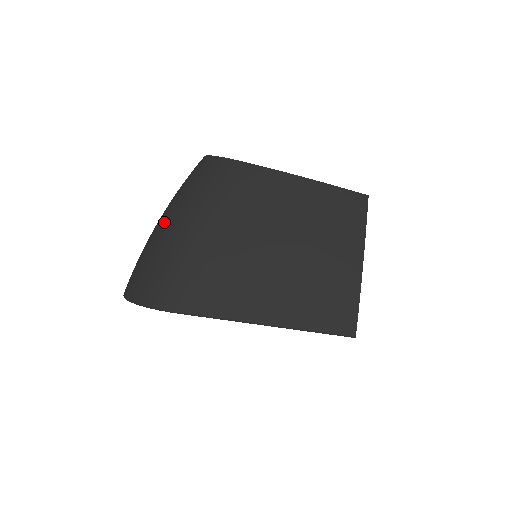
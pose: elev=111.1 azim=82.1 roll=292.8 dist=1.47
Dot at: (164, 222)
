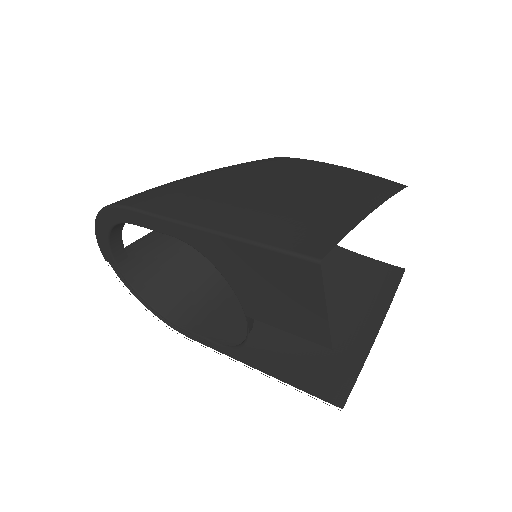
Dot at: occluded
